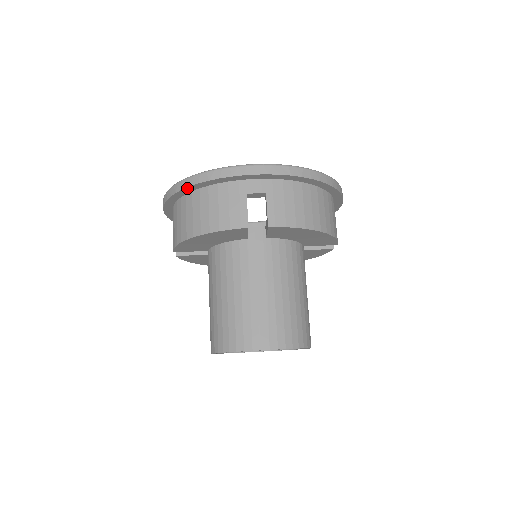
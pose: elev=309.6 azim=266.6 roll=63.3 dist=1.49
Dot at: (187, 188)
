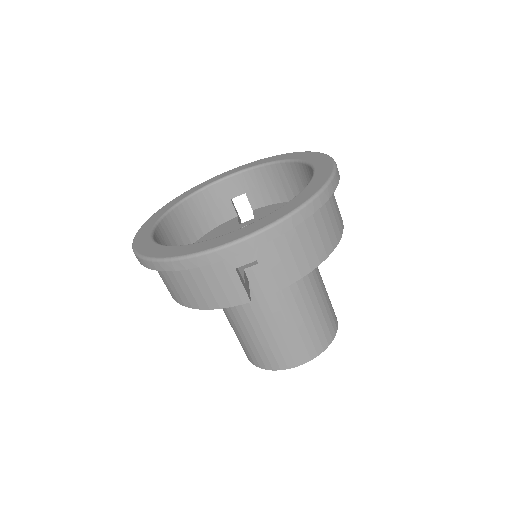
Dot at: (162, 269)
